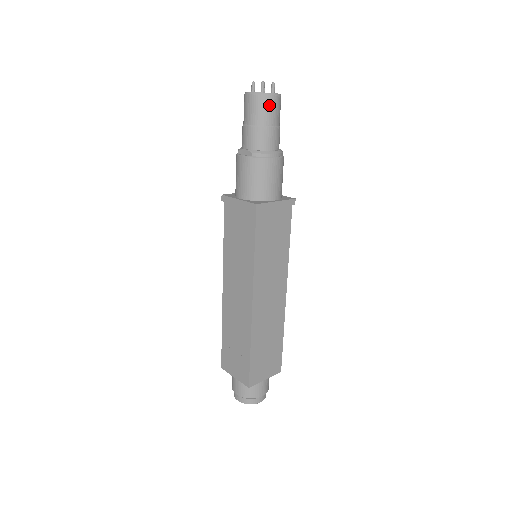
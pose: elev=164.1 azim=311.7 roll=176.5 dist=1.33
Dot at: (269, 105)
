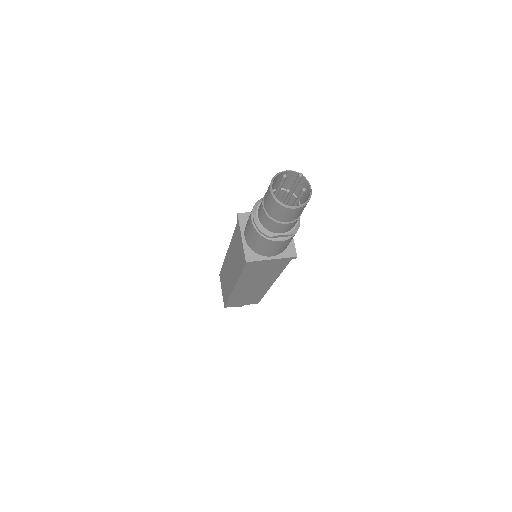
Dot at: occluded
